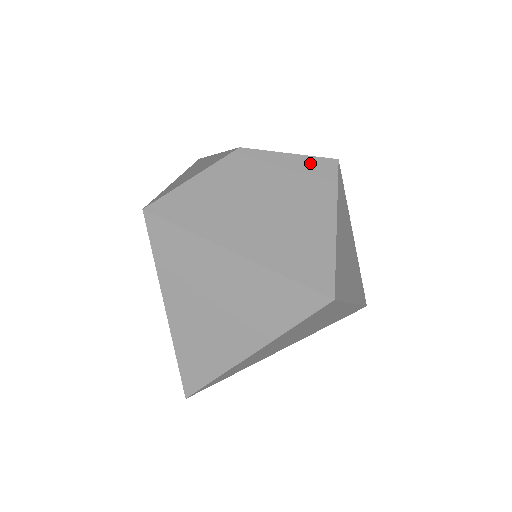
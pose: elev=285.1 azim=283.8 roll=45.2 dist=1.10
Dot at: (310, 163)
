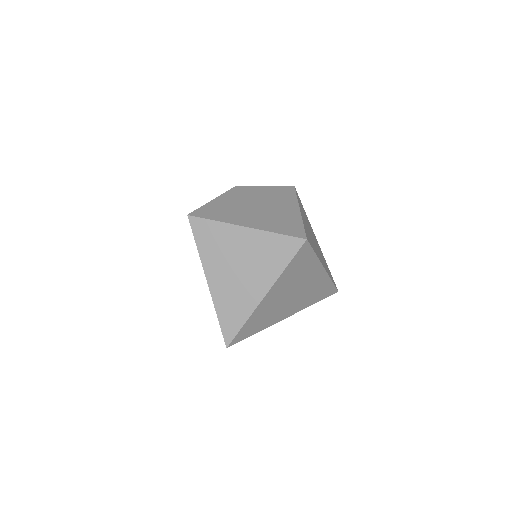
Dot at: (278, 189)
